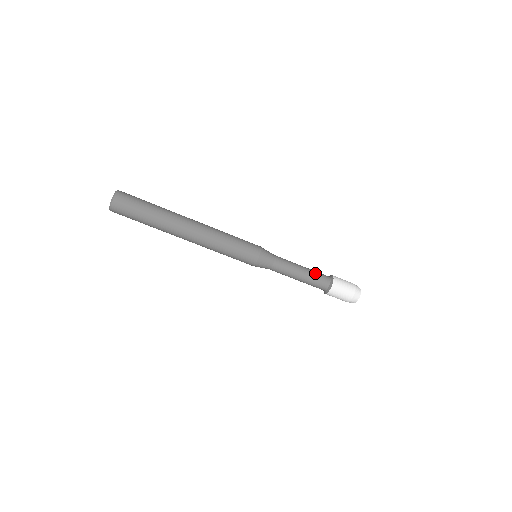
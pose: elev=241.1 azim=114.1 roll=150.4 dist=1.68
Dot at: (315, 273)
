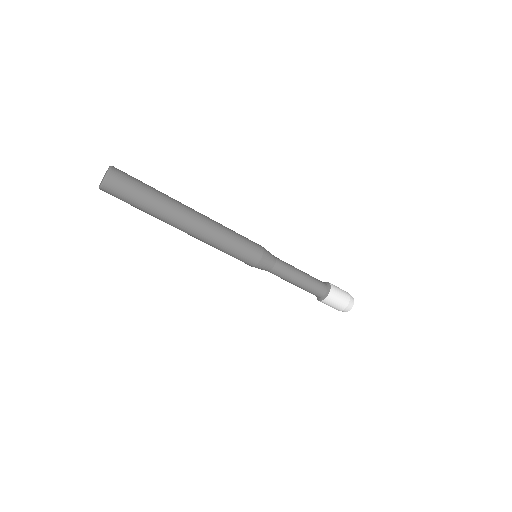
Dot at: occluded
